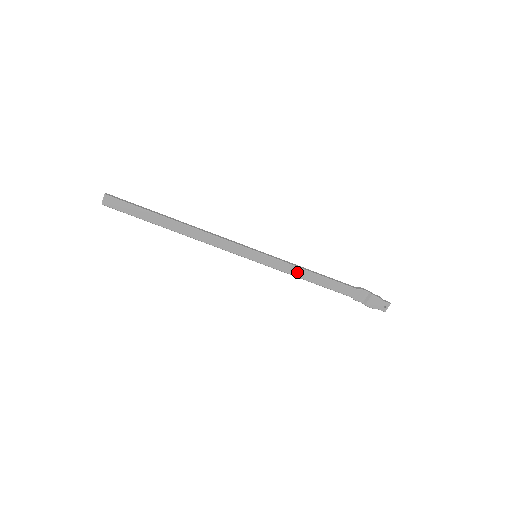
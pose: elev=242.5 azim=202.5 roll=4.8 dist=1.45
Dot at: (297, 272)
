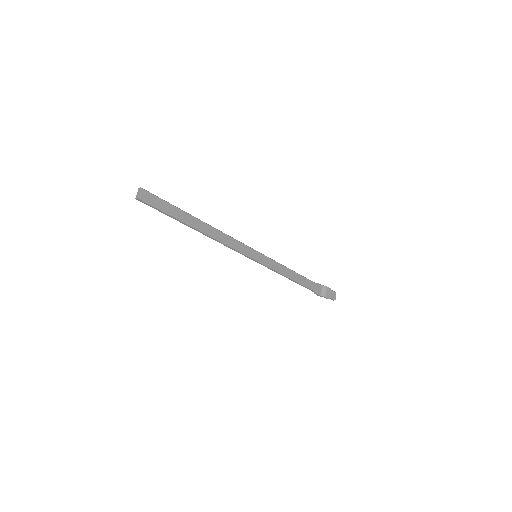
Dot at: (283, 270)
